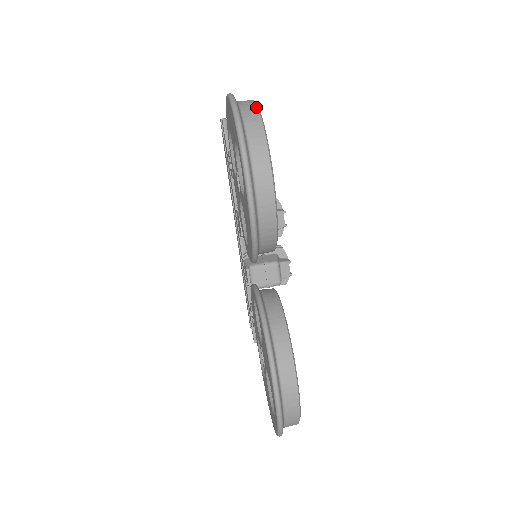
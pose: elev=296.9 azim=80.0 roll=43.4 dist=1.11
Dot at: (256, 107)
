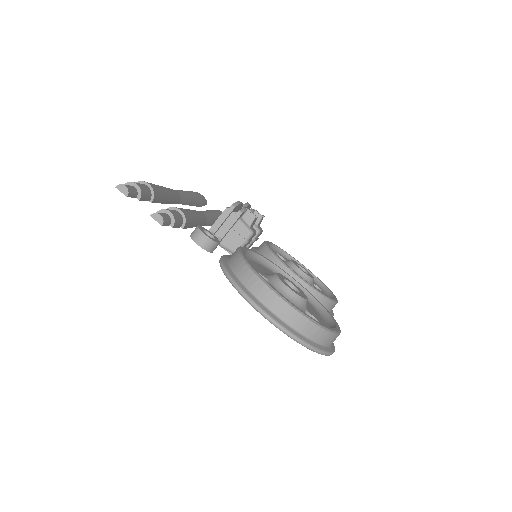
Dot at: (310, 323)
